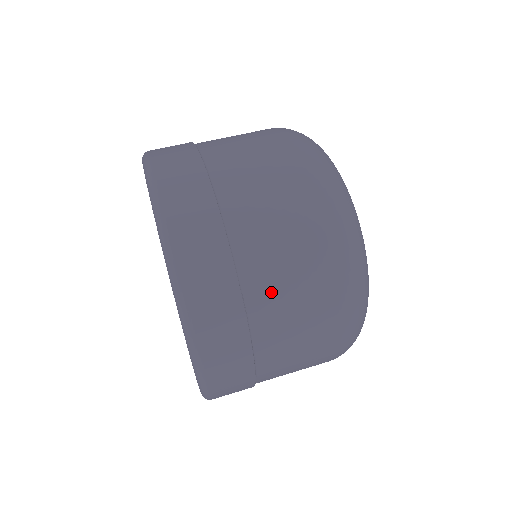
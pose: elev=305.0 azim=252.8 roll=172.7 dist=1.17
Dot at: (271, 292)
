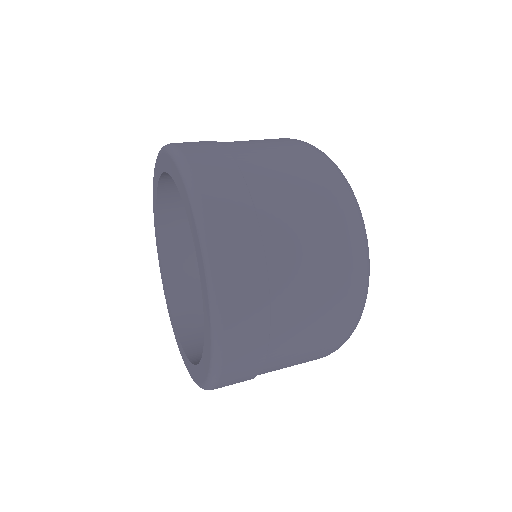
Dot at: (294, 310)
